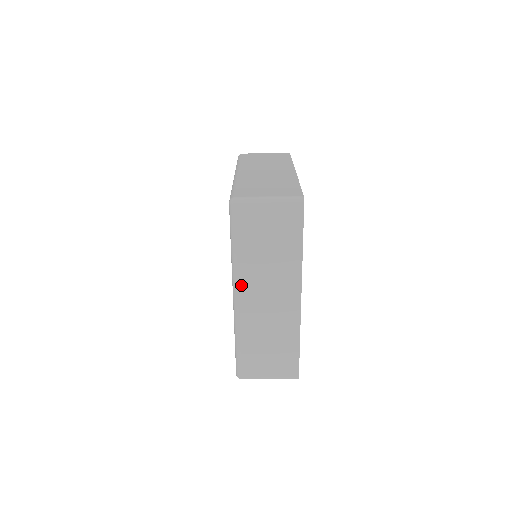
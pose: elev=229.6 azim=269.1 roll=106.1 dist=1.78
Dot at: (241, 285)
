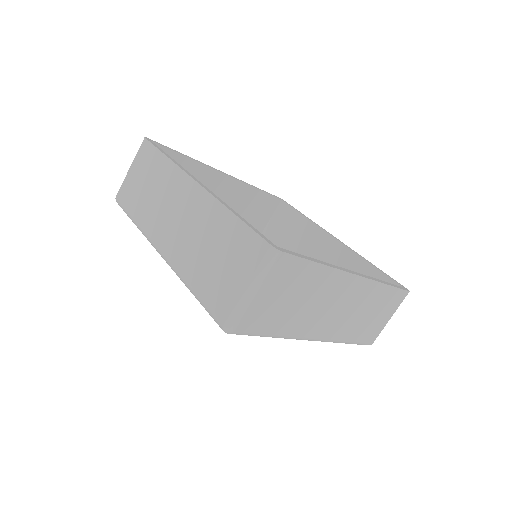
Dot at: (308, 334)
